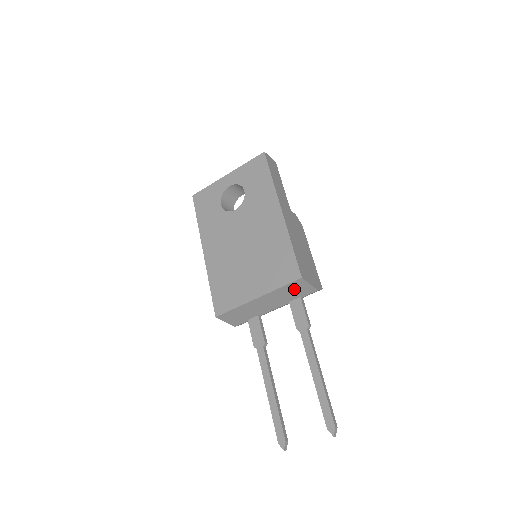
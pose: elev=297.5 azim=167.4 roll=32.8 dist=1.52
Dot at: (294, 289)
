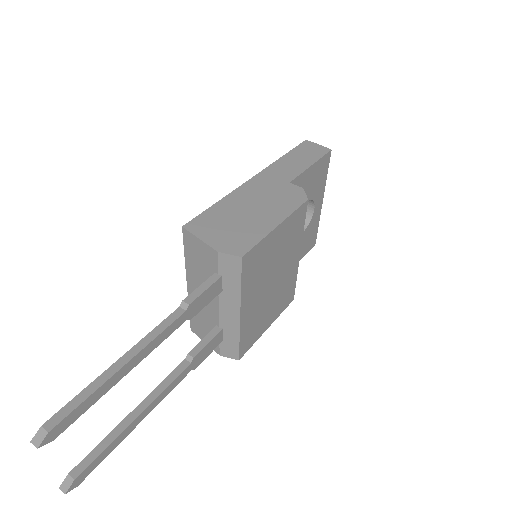
Dot at: (197, 255)
